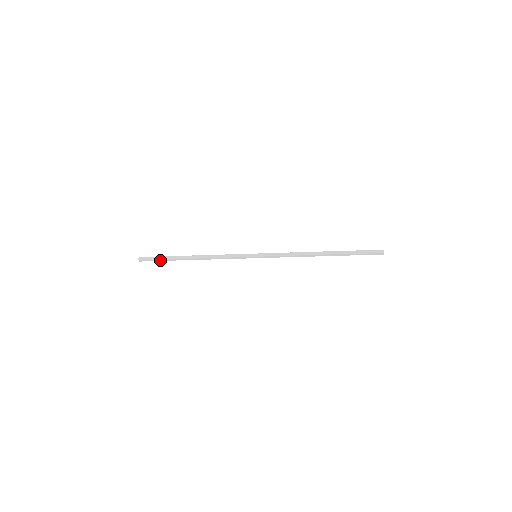
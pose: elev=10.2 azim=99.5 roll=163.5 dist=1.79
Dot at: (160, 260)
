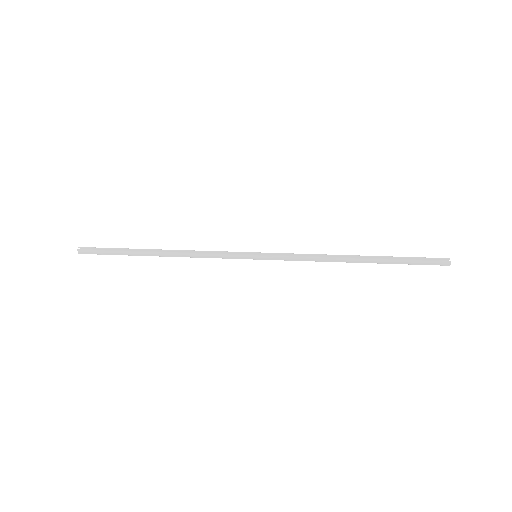
Dot at: (111, 252)
